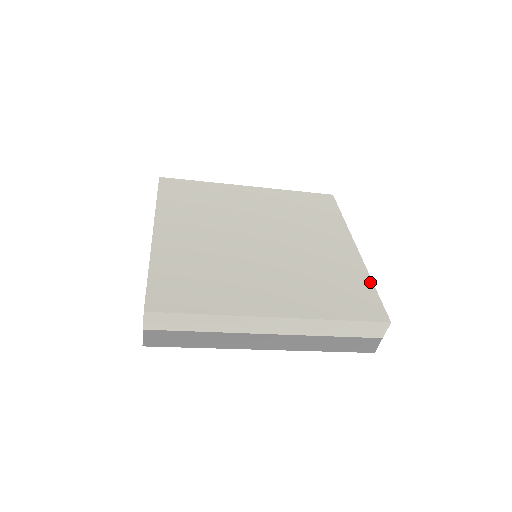
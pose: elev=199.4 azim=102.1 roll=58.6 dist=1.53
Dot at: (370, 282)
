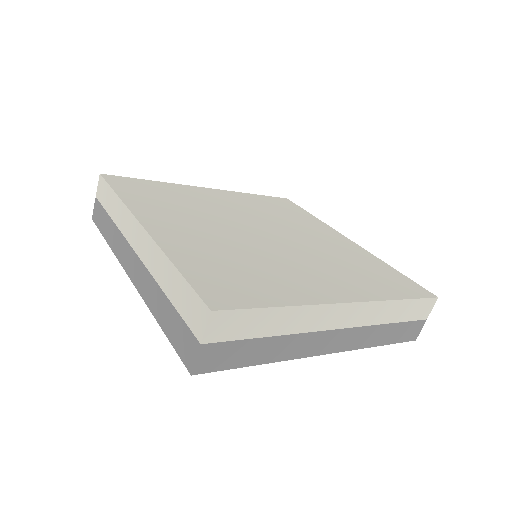
Dot at: (389, 266)
